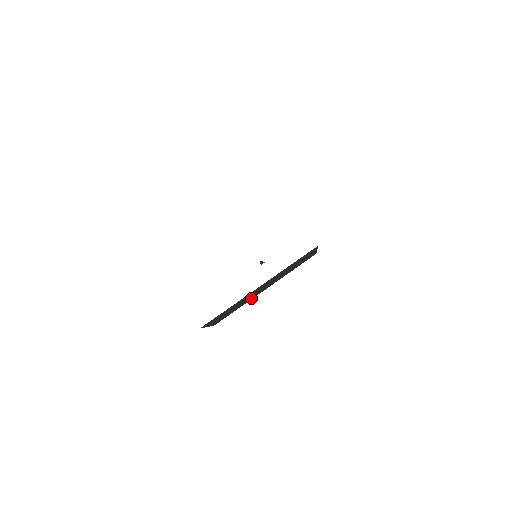
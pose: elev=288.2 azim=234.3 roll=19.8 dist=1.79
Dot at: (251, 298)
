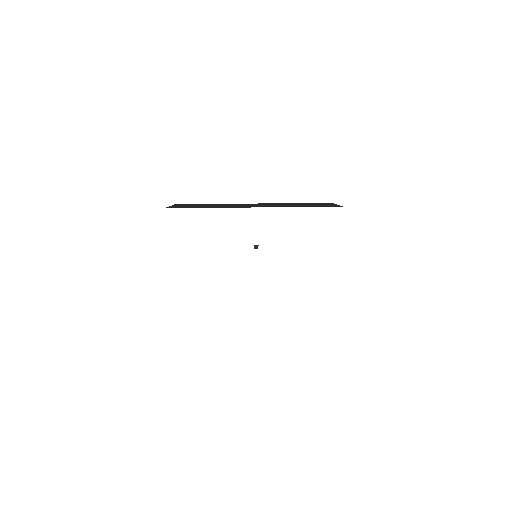
Dot at: occluded
